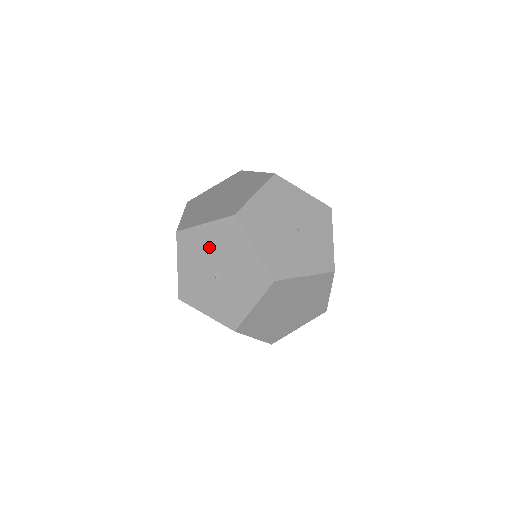
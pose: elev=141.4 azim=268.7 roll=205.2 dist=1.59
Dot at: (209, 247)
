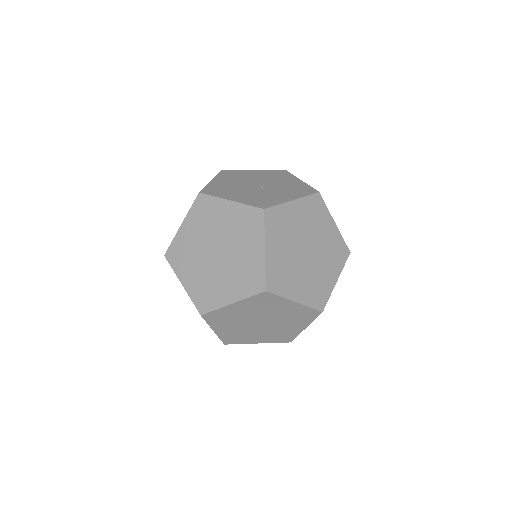
Dot at: occluded
